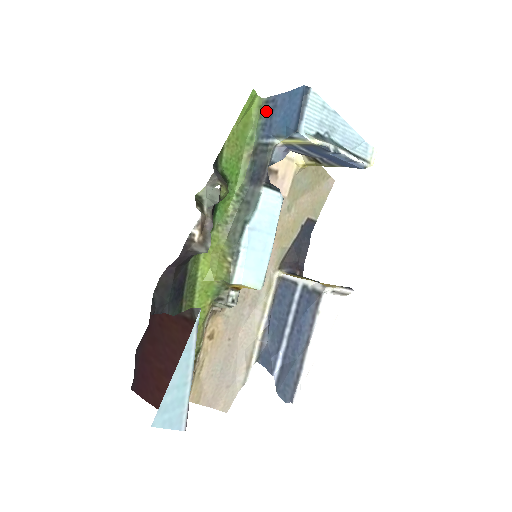
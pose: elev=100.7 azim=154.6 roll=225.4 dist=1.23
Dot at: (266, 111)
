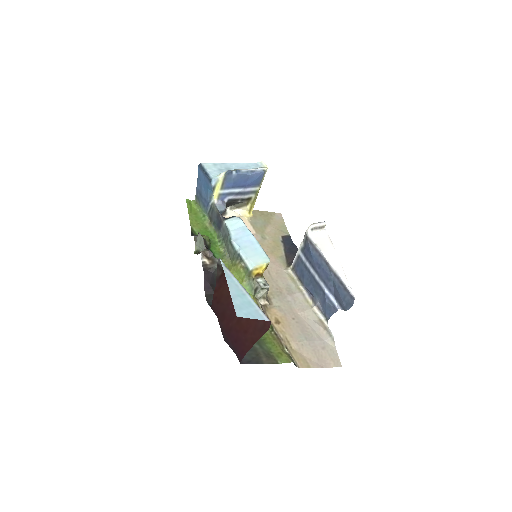
Dot at: (199, 200)
